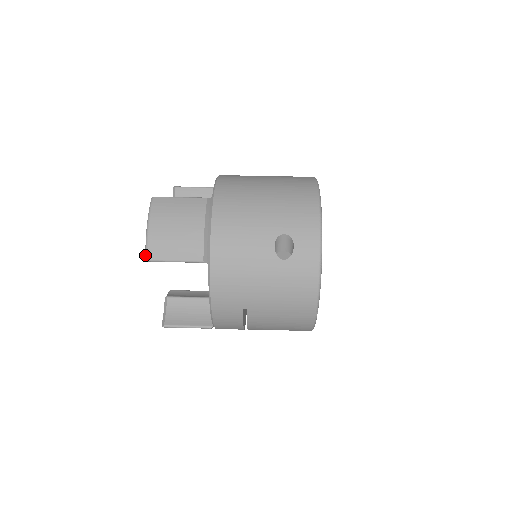
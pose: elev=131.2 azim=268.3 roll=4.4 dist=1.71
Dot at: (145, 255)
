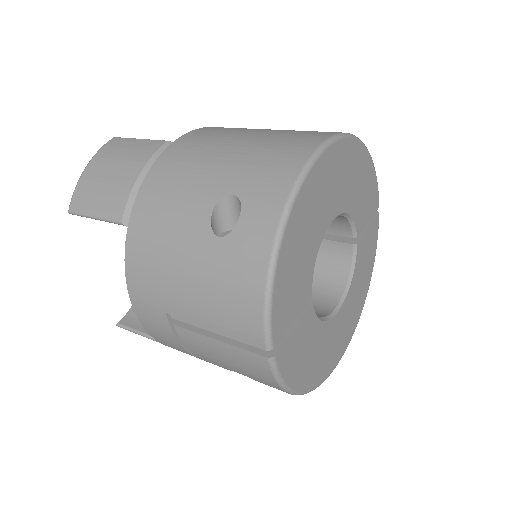
Dot at: (70, 205)
